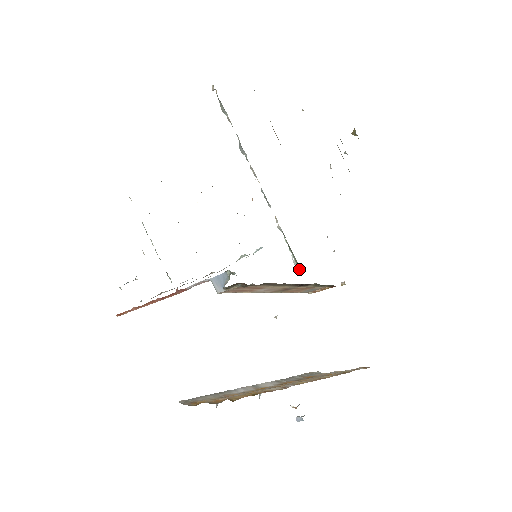
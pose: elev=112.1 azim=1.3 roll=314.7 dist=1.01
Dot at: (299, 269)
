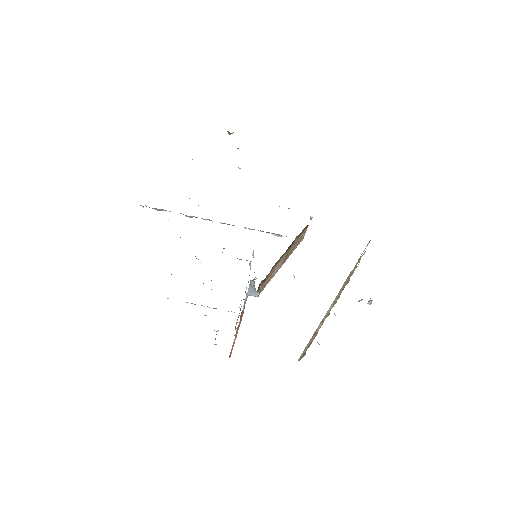
Dot at: occluded
